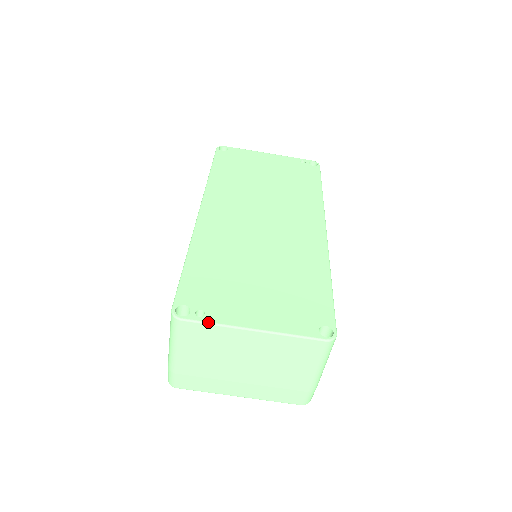
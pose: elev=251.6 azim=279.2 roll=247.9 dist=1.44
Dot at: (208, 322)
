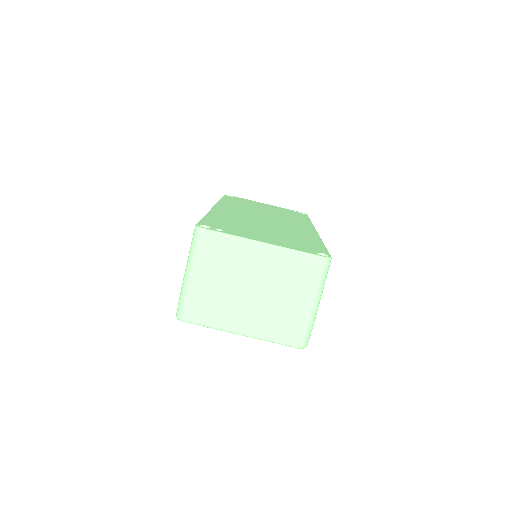
Dot at: (226, 233)
